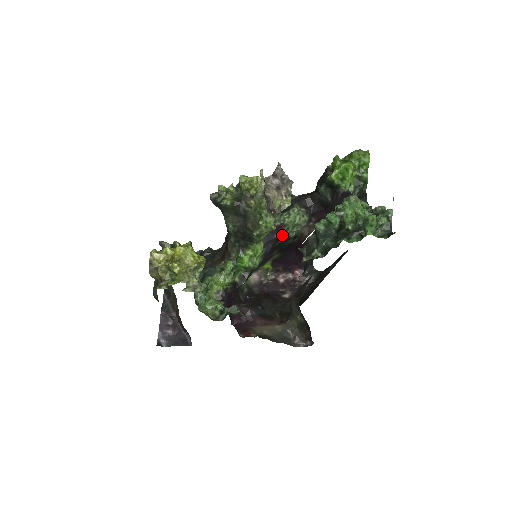
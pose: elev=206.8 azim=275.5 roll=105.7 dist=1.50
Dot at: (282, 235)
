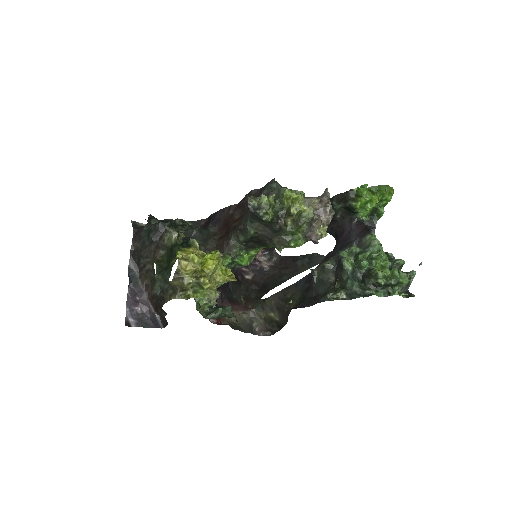
Dot at: occluded
